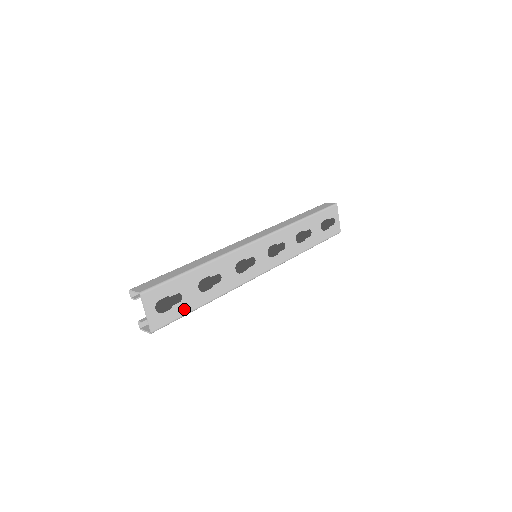
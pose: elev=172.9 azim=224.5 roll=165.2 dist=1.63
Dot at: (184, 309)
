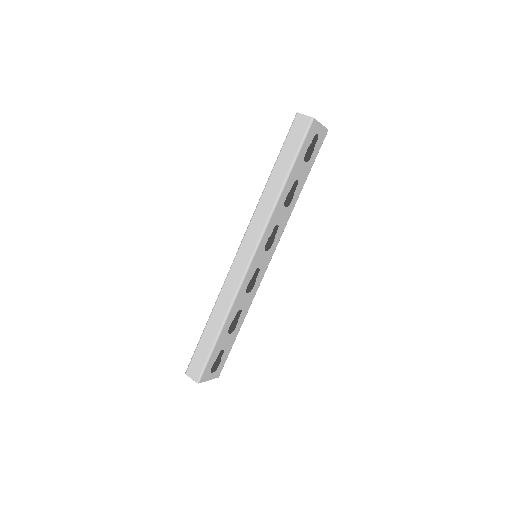
Dot at: (229, 349)
